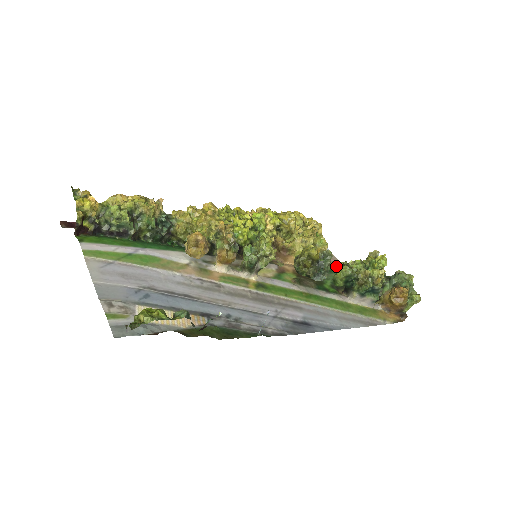
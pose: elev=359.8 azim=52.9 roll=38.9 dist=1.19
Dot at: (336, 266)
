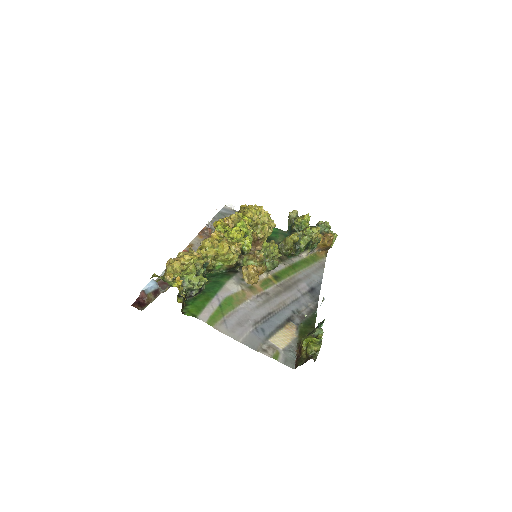
Dot at: occluded
